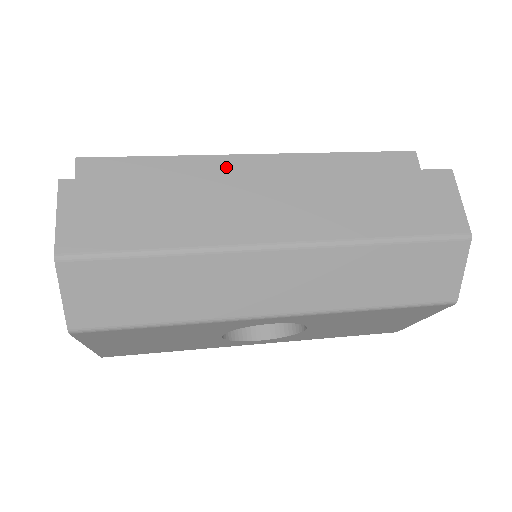
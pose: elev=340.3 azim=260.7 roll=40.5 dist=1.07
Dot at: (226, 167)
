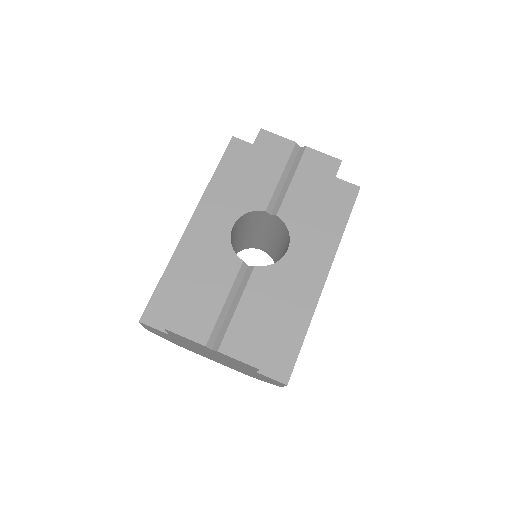
Dot at: occluded
